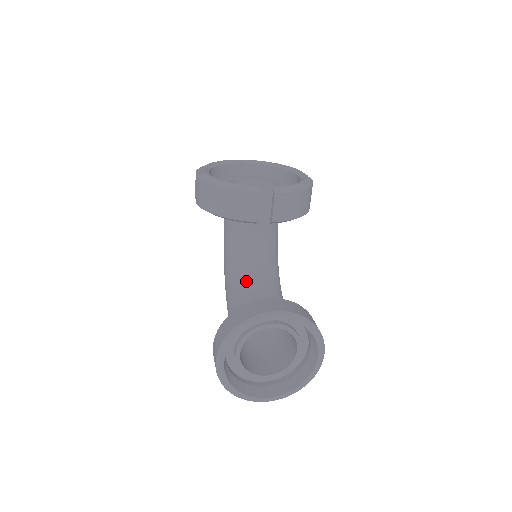
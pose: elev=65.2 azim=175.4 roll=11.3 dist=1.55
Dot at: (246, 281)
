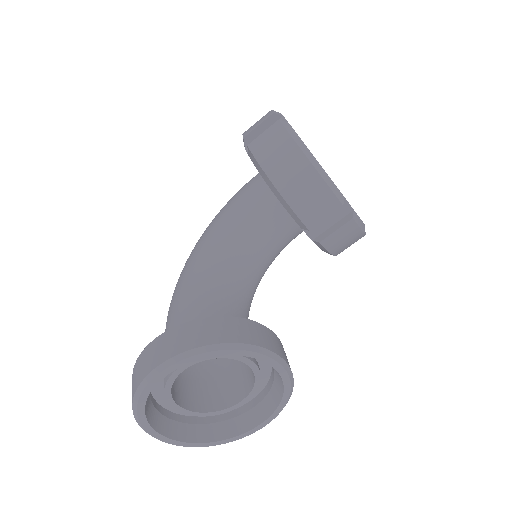
Dot at: (231, 277)
